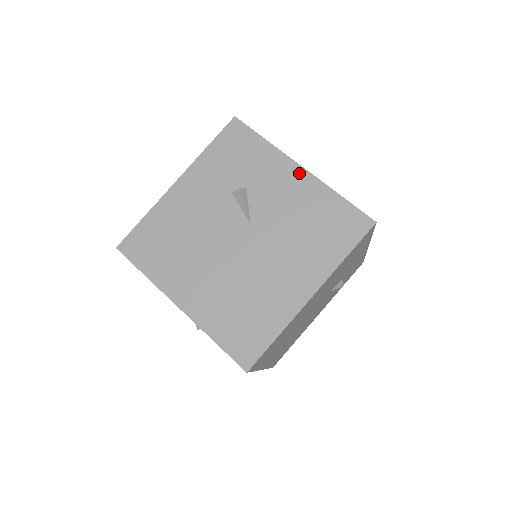
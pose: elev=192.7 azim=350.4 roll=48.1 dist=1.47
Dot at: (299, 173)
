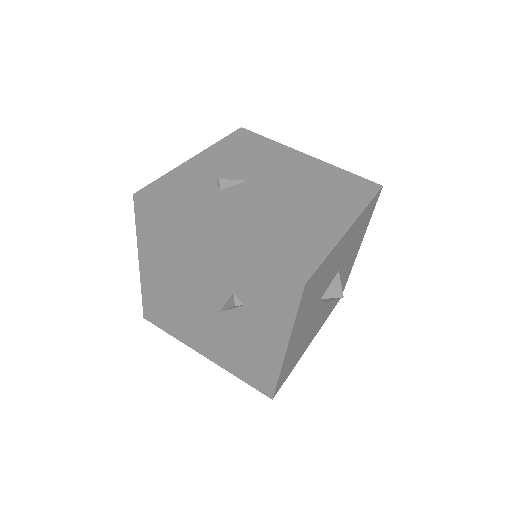
Dot at: (279, 349)
